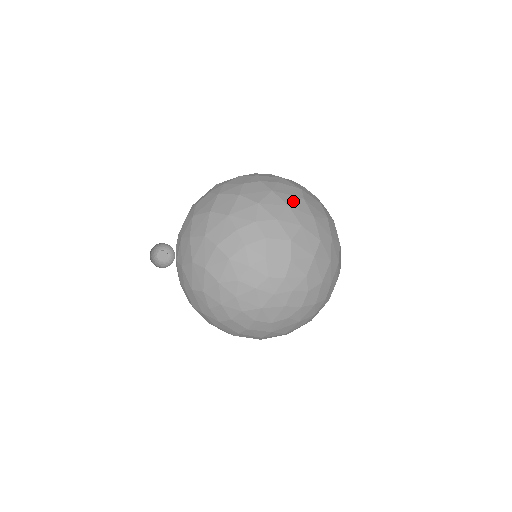
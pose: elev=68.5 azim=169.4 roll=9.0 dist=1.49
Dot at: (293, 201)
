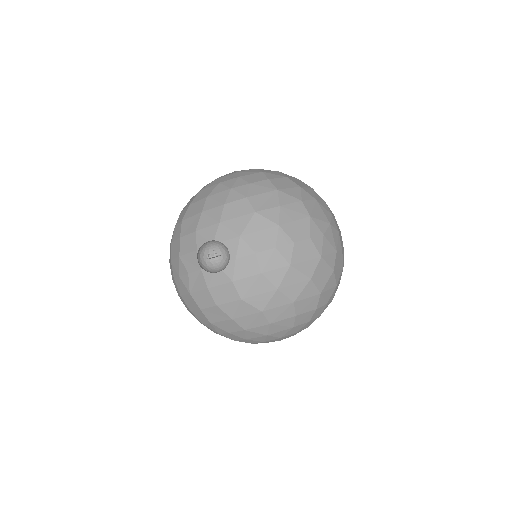
Dot at: occluded
